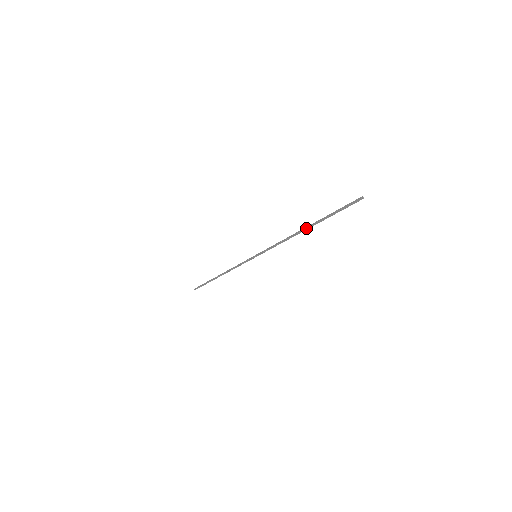
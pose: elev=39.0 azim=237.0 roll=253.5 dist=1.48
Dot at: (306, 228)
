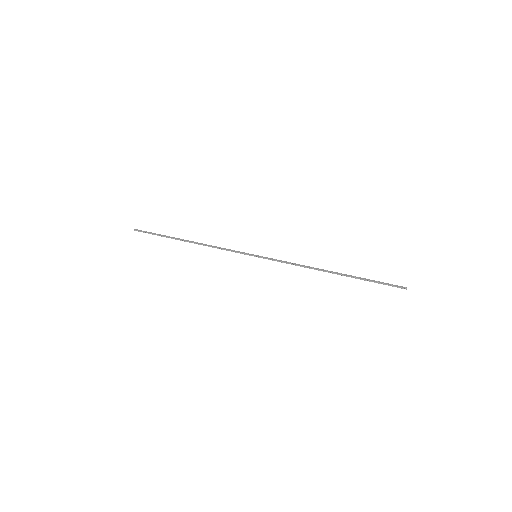
Dot at: (336, 273)
